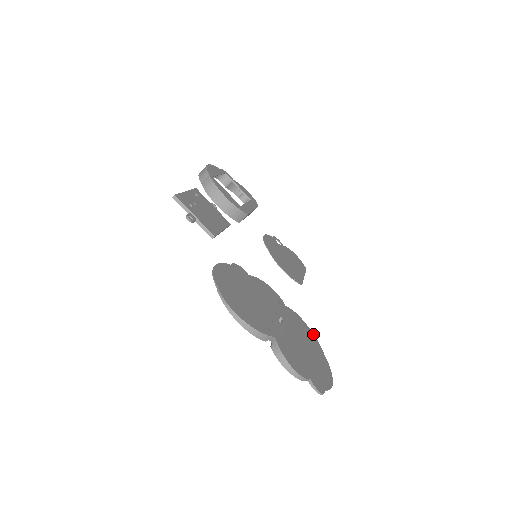
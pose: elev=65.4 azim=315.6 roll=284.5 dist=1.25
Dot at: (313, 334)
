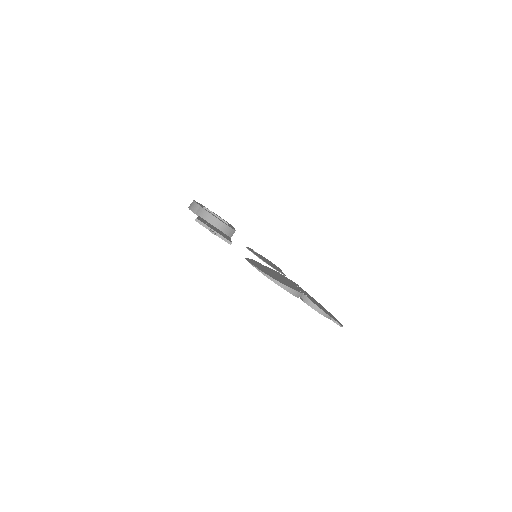
Dot at: occluded
